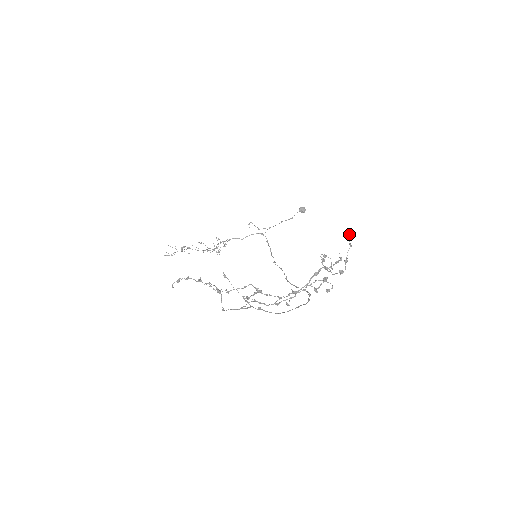
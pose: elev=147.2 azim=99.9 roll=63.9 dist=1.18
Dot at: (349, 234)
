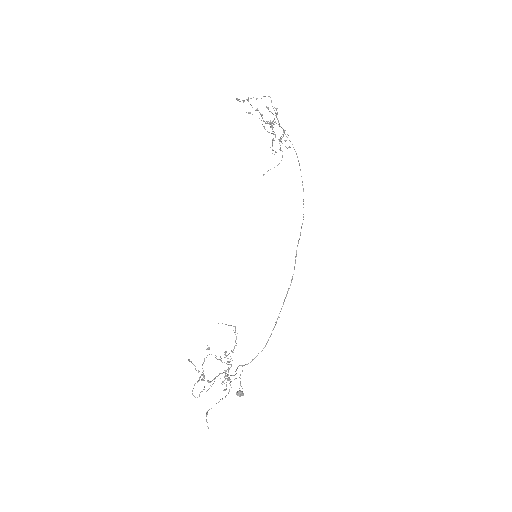
Dot at: (263, 175)
